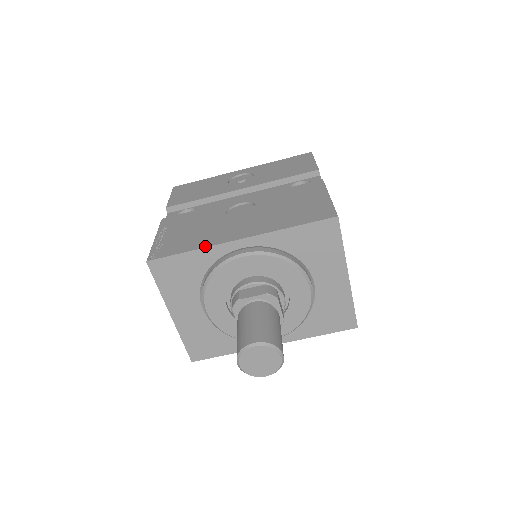
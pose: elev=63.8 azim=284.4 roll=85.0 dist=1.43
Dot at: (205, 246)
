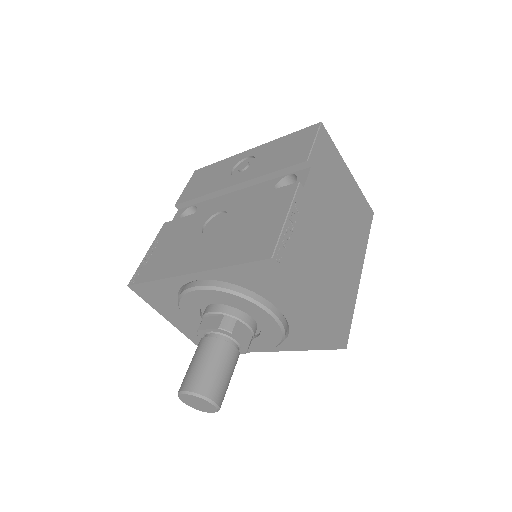
Dot at: (165, 277)
